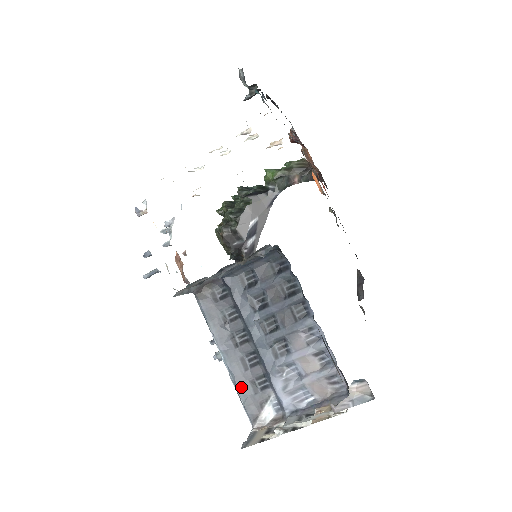
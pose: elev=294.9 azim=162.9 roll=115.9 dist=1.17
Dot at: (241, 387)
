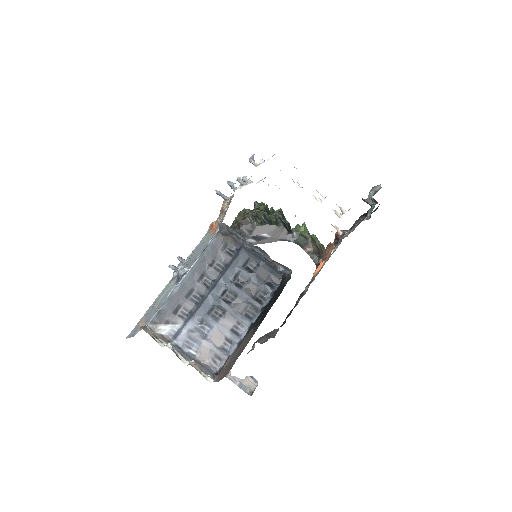
Dot at: (172, 300)
